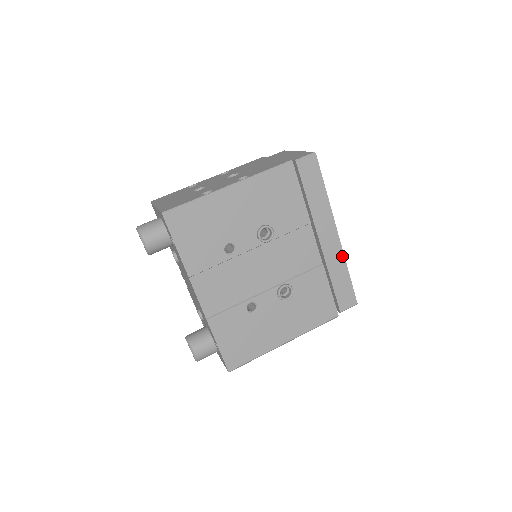
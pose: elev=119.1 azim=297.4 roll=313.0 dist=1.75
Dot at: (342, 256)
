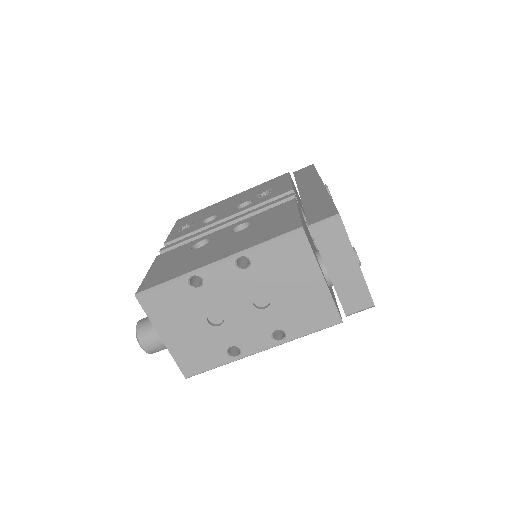
Dot at: occluded
